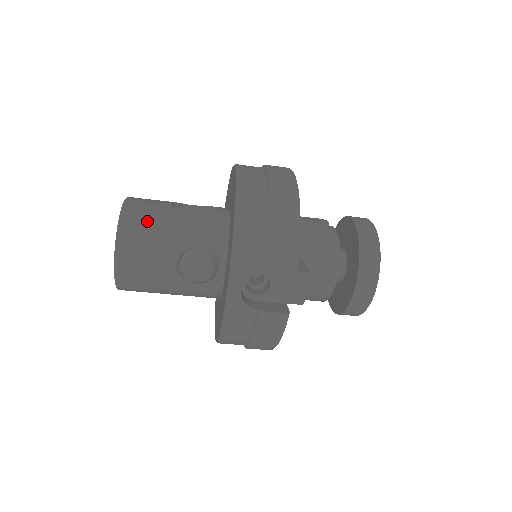
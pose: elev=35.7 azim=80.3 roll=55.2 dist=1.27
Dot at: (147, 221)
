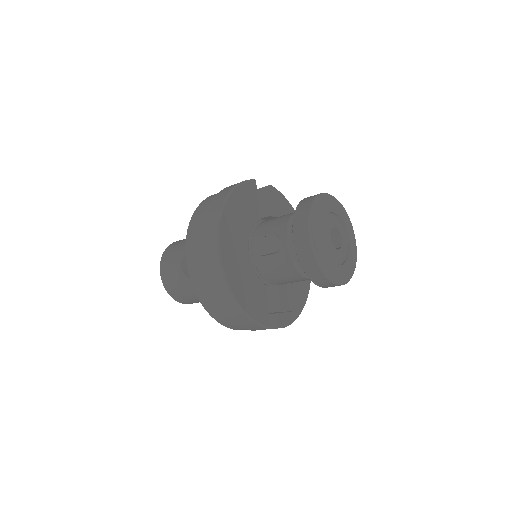
Dot at: (180, 291)
